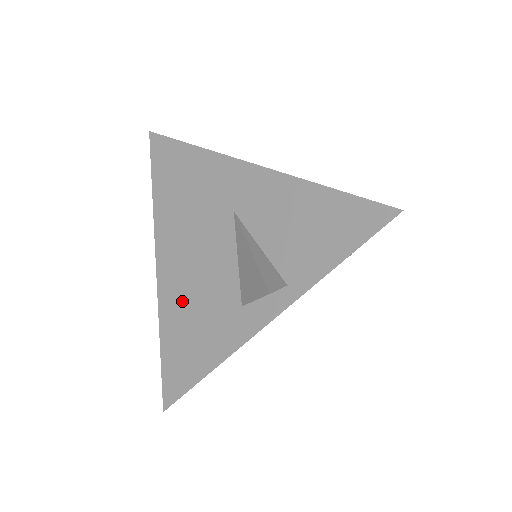
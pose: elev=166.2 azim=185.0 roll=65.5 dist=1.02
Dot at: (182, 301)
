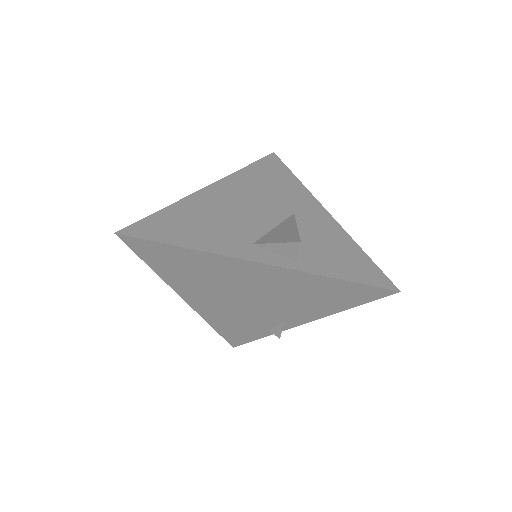
Dot at: (209, 209)
